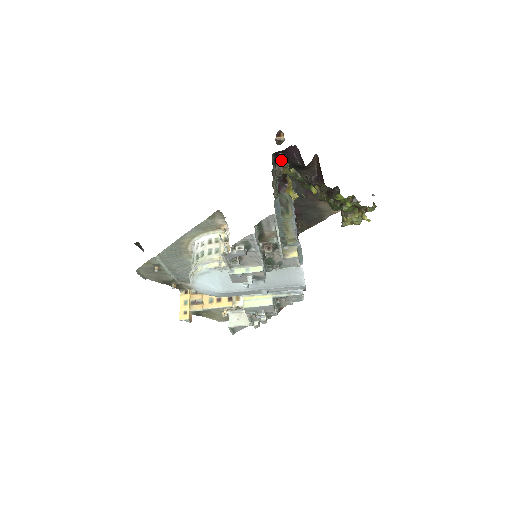
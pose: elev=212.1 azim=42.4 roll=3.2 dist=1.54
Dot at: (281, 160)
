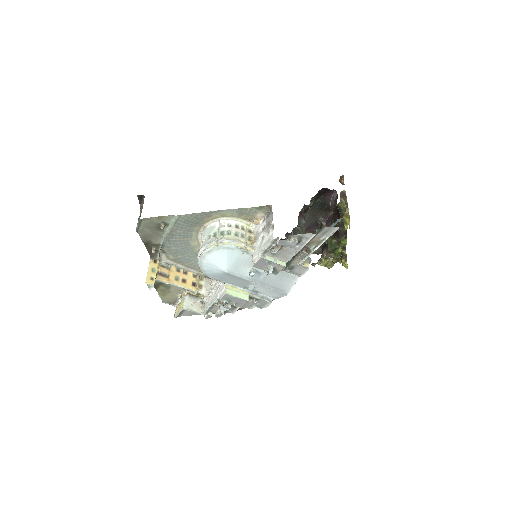
Dot at: (342, 195)
